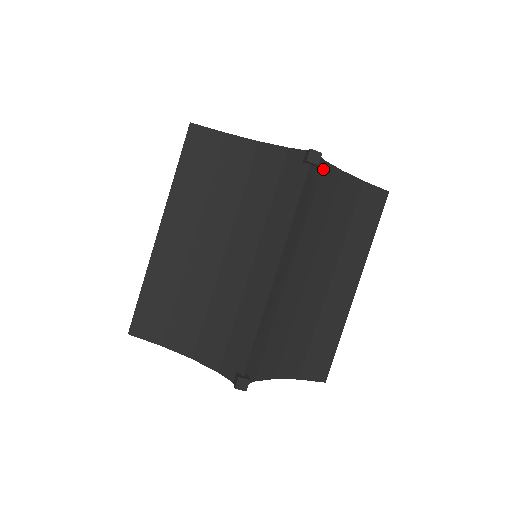
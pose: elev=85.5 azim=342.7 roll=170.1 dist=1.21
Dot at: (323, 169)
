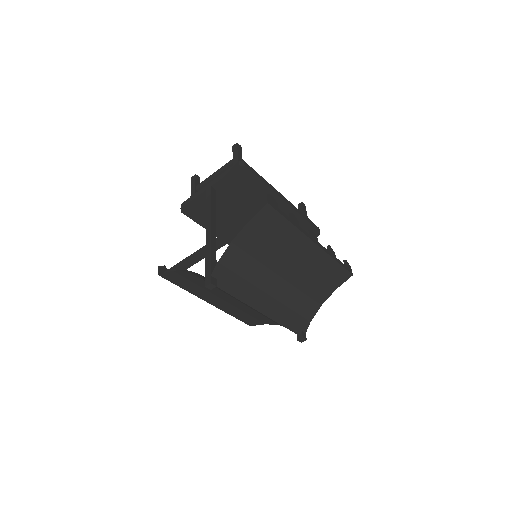
Dot at: (222, 263)
